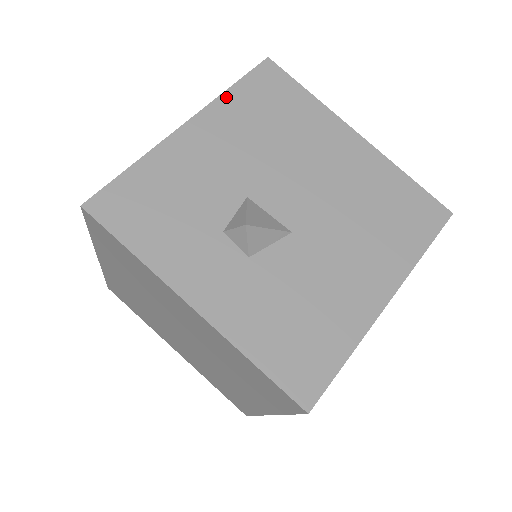
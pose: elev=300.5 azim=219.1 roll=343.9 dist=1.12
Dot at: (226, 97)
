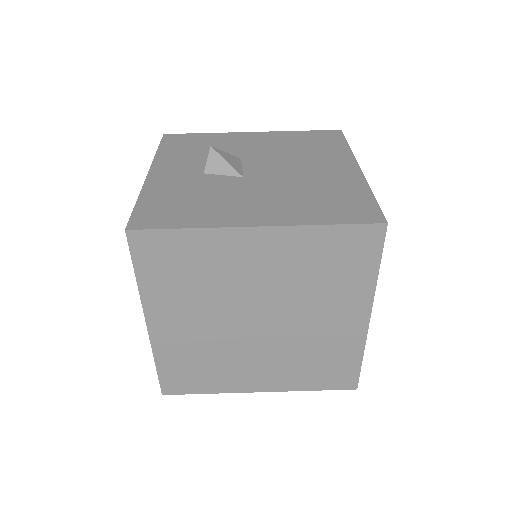
Dot at: (290, 132)
